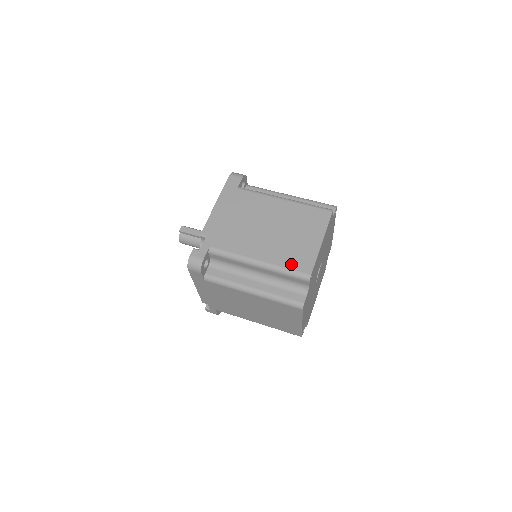
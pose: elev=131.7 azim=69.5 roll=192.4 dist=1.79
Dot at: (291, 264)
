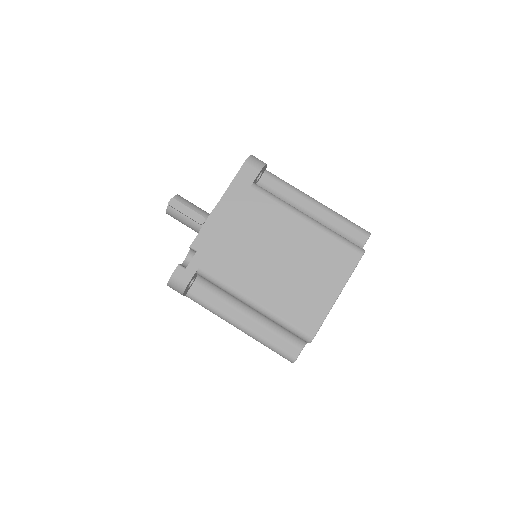
Dot at: (294, 318)
